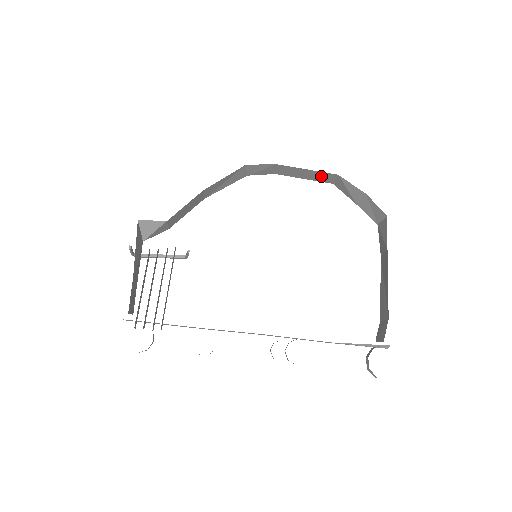
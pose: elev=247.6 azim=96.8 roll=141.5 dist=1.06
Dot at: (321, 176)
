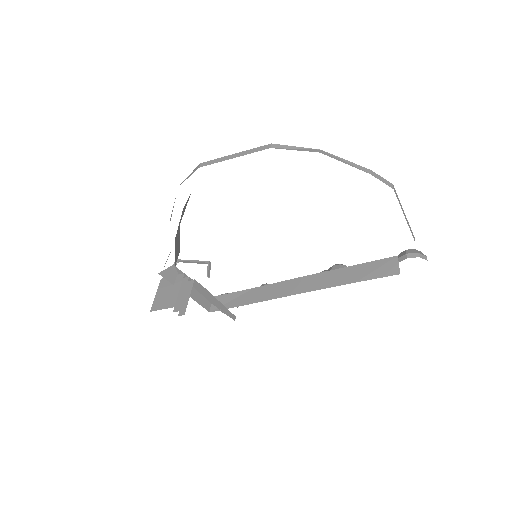
Dot at: occluded
